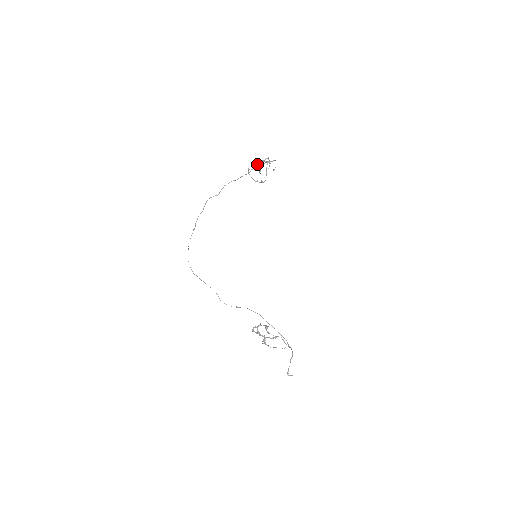
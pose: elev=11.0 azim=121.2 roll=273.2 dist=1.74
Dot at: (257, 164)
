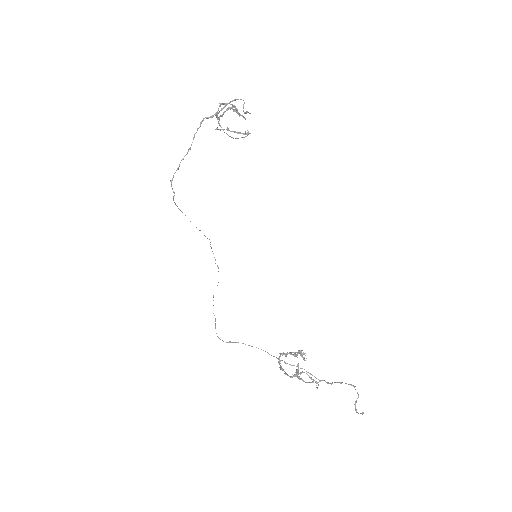
Dot at: (197, 130)
